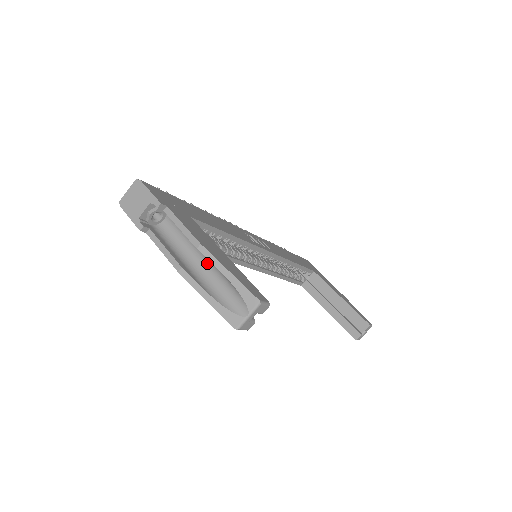
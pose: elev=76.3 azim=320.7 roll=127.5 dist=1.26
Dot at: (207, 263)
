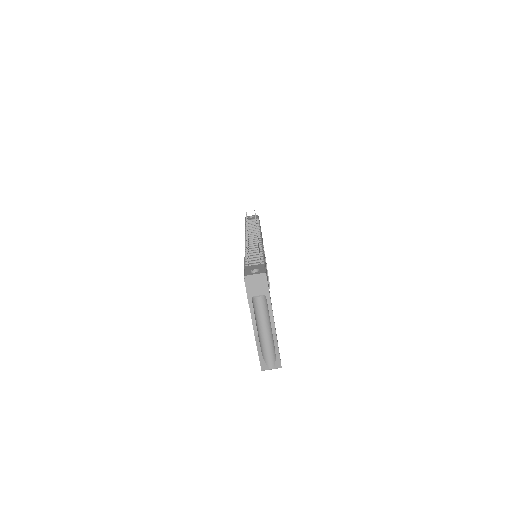
Dot at: (268, 333)
